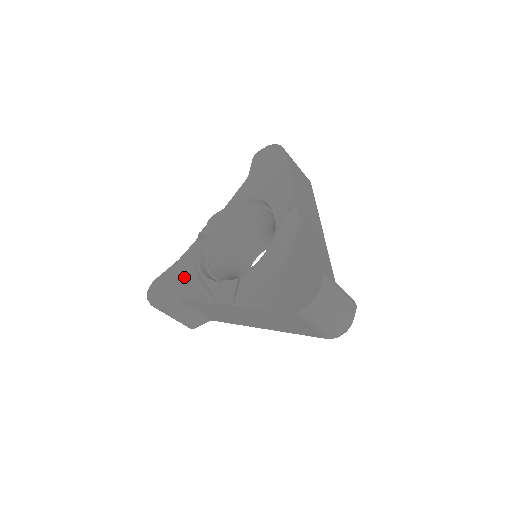
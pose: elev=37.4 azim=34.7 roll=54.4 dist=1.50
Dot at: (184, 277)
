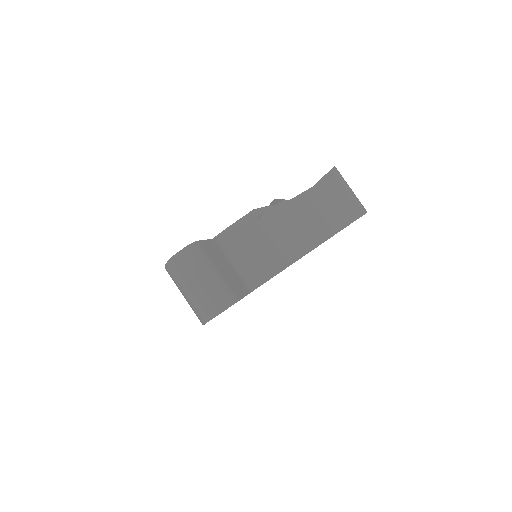
Dot at: occluded
